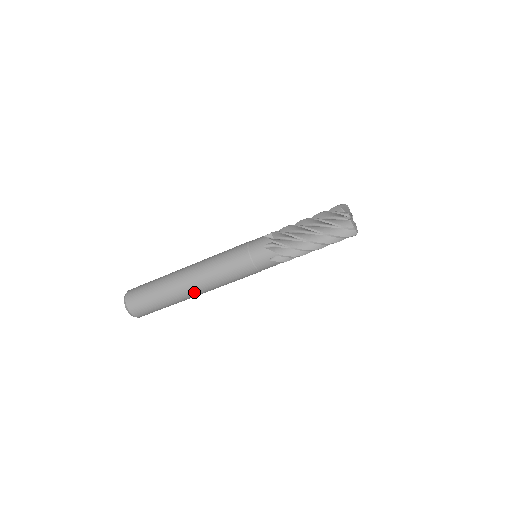
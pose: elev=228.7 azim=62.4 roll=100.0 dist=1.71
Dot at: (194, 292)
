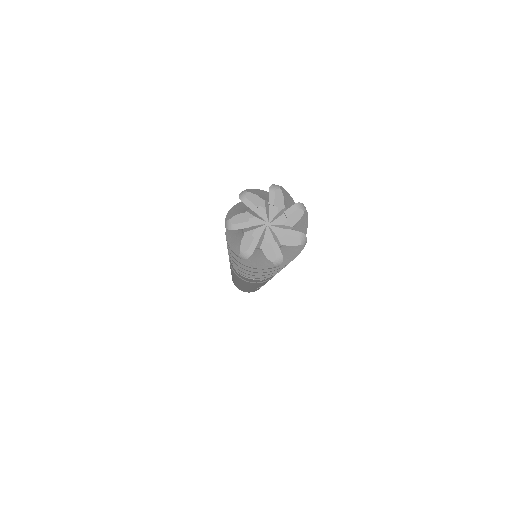
Dot at: occluded
